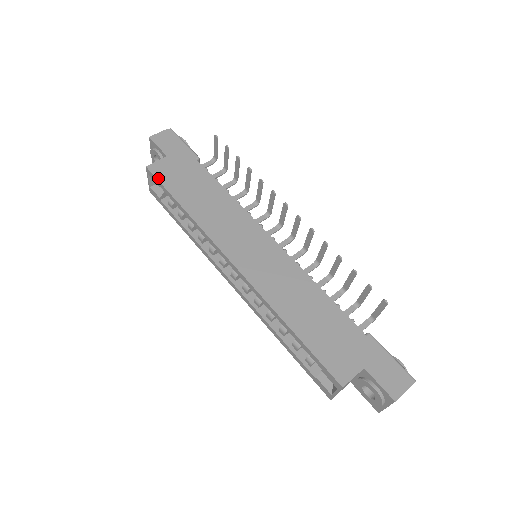
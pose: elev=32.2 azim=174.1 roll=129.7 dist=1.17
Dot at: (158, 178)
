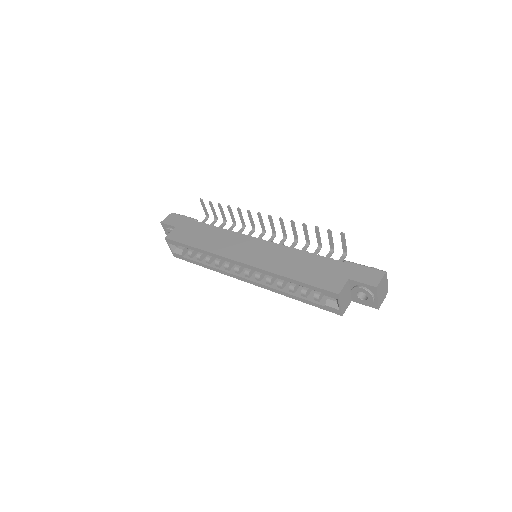
Dot at: (175, 240)
